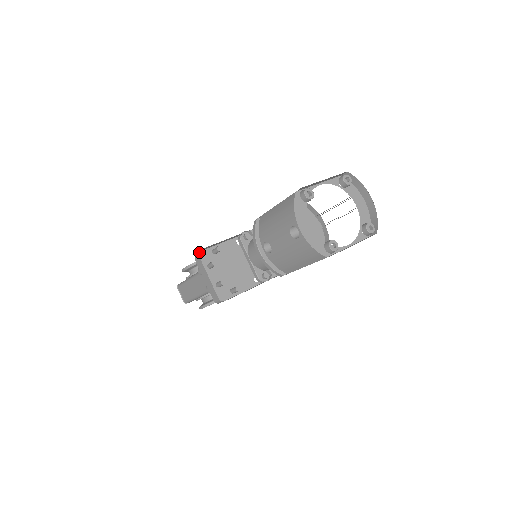
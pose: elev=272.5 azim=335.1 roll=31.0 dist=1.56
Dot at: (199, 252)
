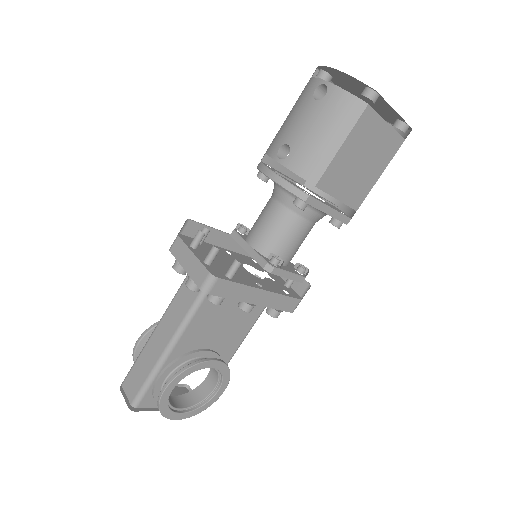
Dot at: (178, 234)
